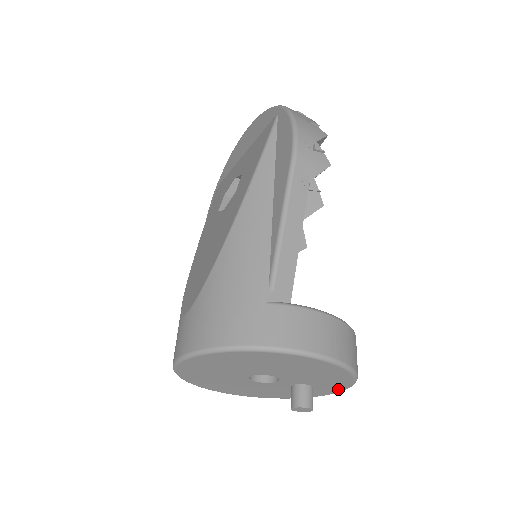
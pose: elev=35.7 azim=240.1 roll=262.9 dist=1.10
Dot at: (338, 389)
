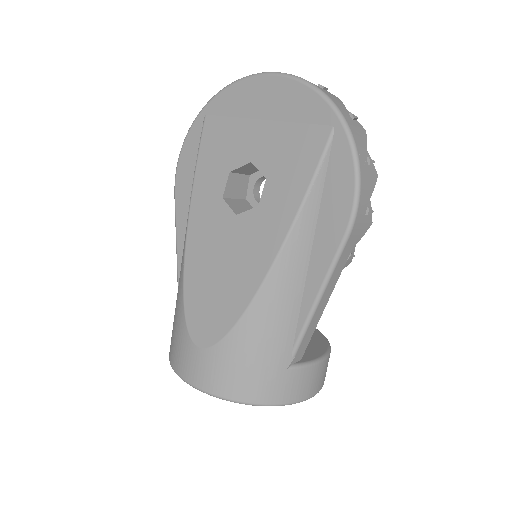
Dot at: occluded
